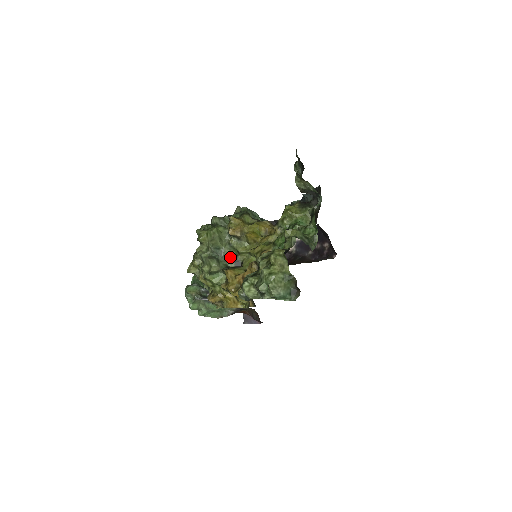
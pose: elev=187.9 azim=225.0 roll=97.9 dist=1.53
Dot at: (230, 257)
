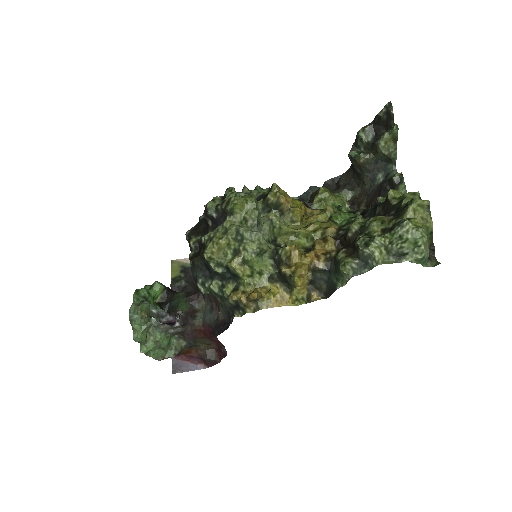
Dot at: (270, 238)
